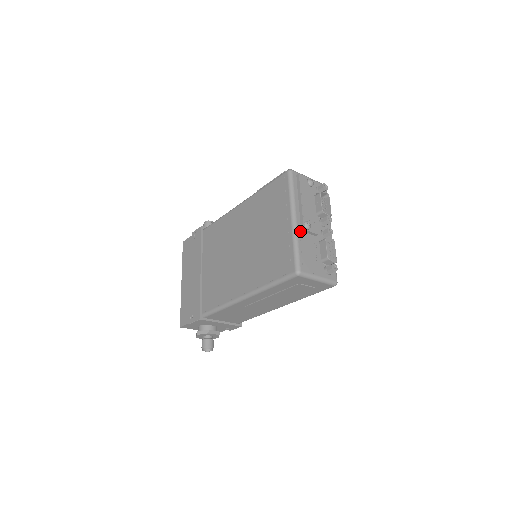
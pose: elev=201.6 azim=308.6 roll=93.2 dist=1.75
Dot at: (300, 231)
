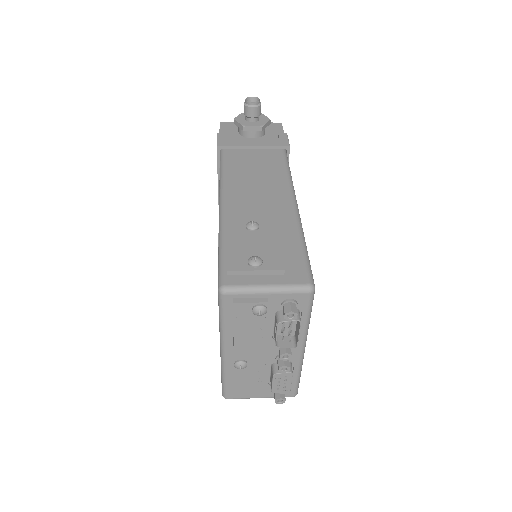
Dot at: (231, 365)
